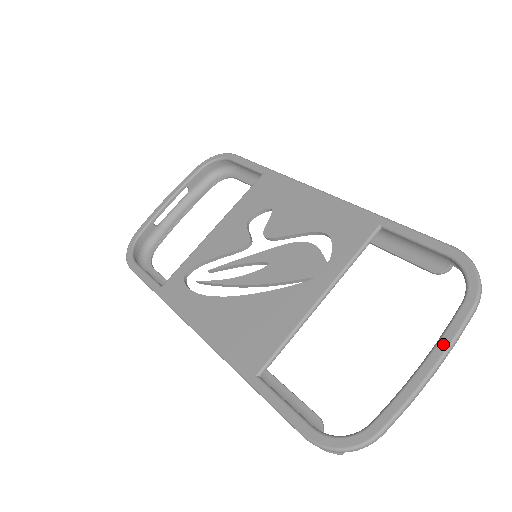
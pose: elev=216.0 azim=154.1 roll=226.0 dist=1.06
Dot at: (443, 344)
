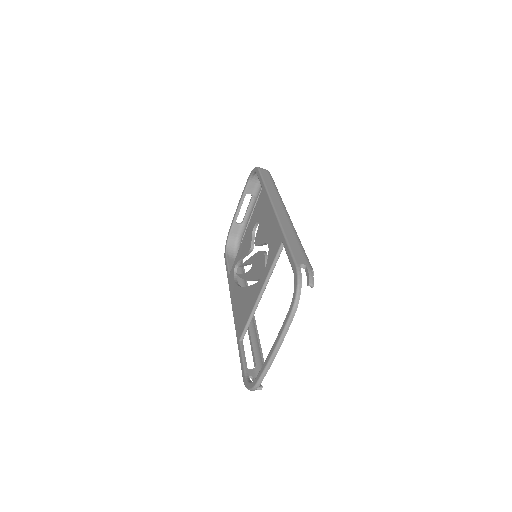
Dot at: (278, 336)
